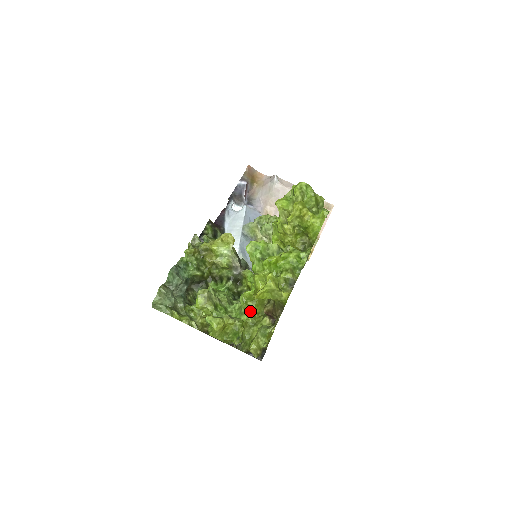
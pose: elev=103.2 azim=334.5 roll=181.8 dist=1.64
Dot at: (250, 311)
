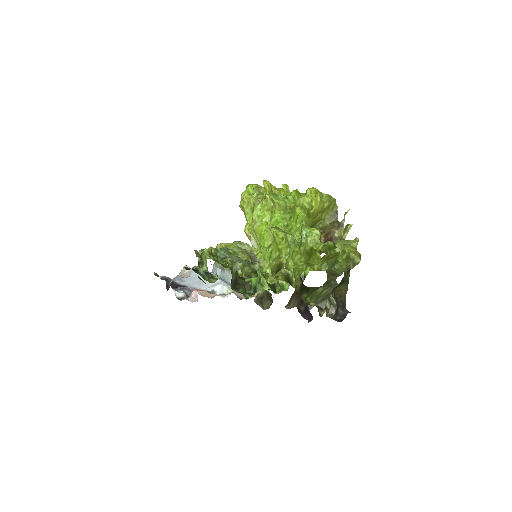
Dot at: occluded
